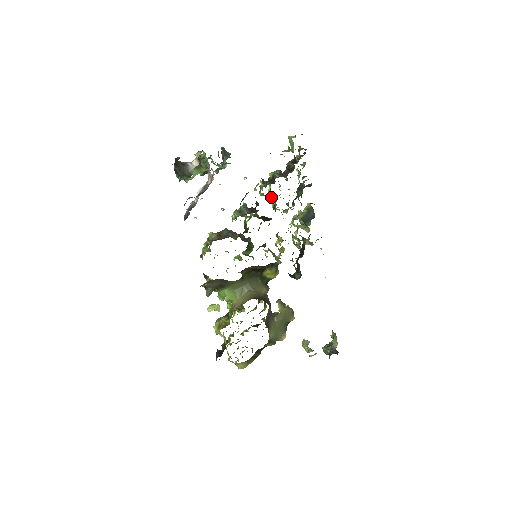
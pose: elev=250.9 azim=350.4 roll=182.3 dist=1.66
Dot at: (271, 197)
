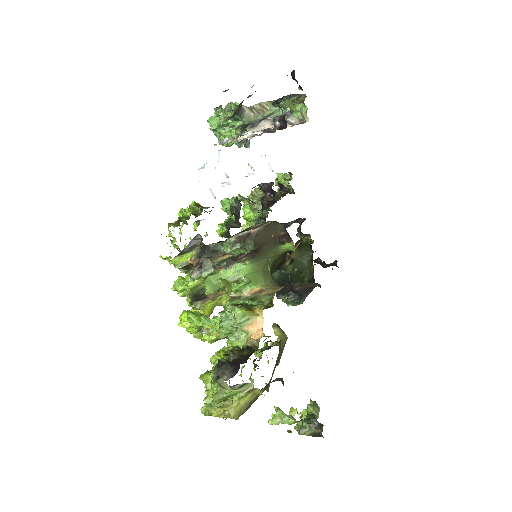
Dot at: (257, 213)
